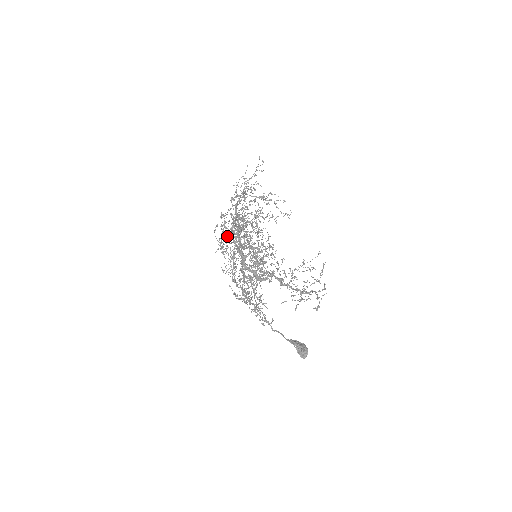
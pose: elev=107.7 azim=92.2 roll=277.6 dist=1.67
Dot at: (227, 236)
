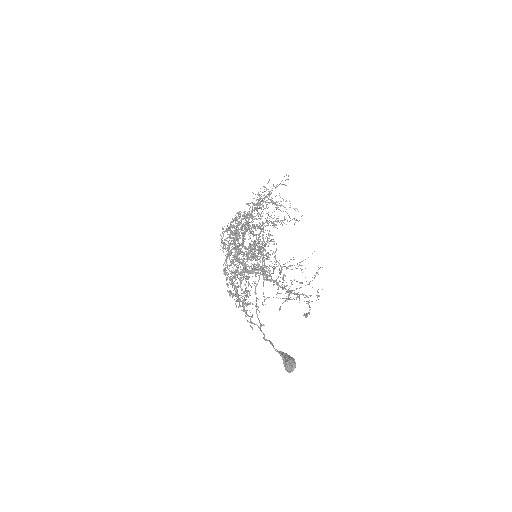
Dot at: (232, 233)
